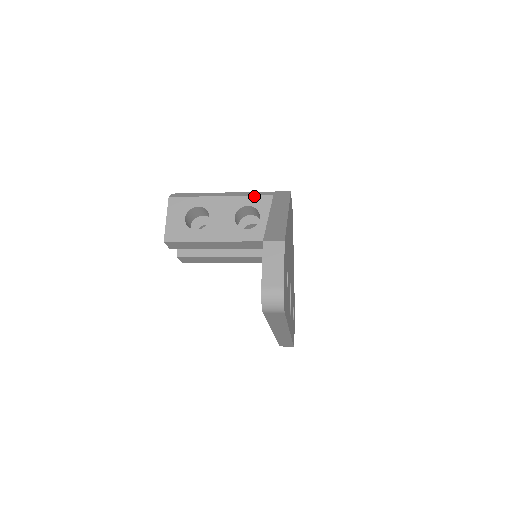
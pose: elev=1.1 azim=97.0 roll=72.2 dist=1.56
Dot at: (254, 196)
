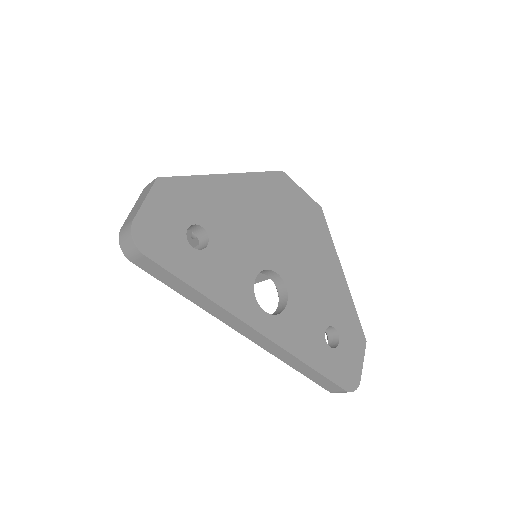
Dot at: occluded
